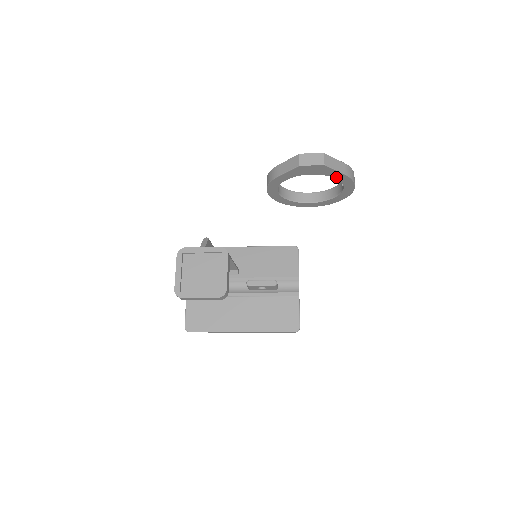
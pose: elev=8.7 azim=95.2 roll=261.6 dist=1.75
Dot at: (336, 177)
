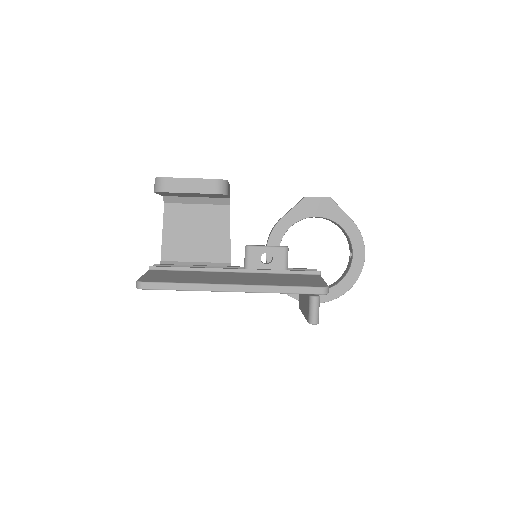
Dot at: (343, 226)
